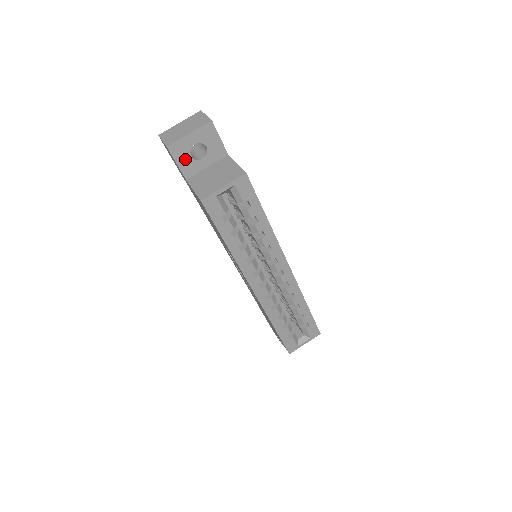
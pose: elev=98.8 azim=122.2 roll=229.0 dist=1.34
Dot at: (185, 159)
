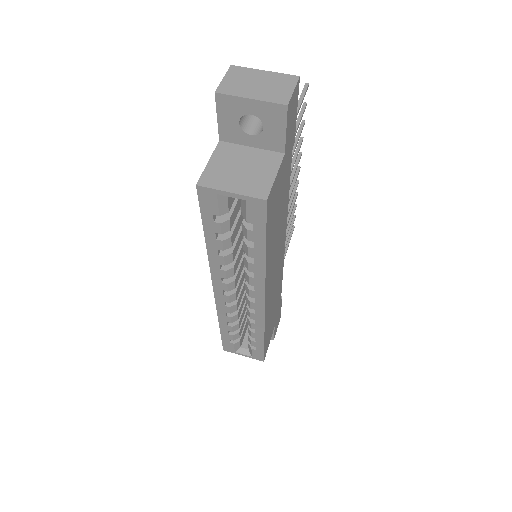
Dot at: (230, 120)
